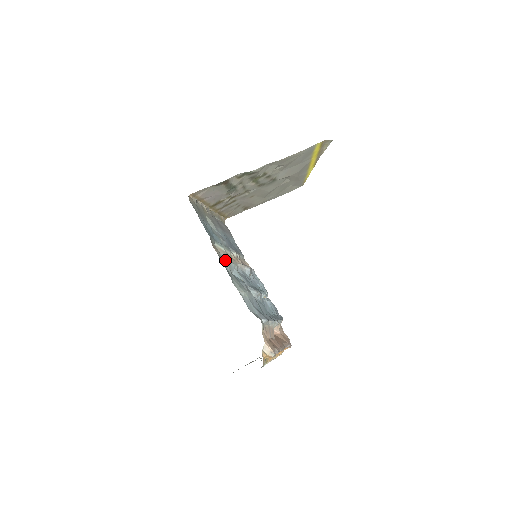
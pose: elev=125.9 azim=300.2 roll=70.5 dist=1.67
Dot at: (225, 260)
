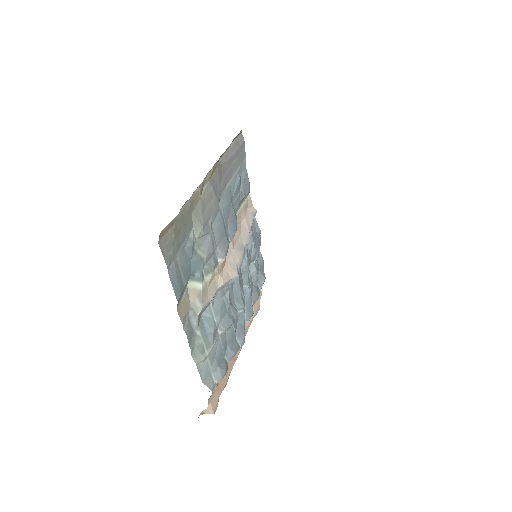
Dot at: (195, 310)
